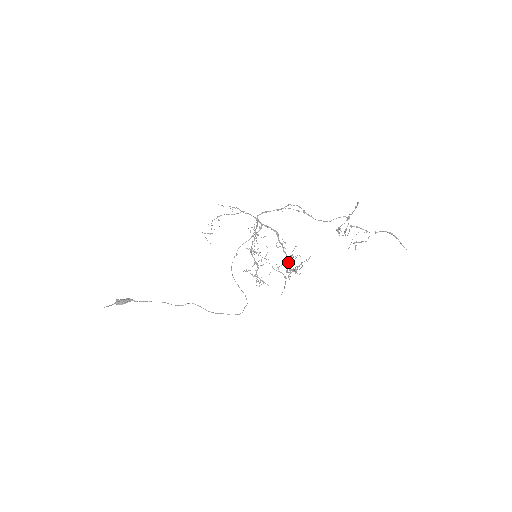
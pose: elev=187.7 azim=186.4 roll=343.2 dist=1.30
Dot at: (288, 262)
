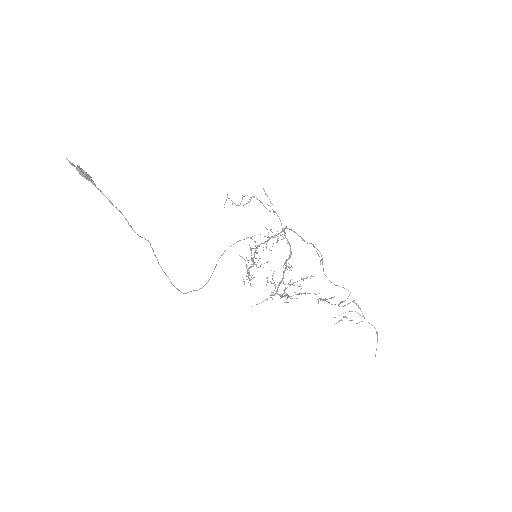
Dot at: (295, 282)
